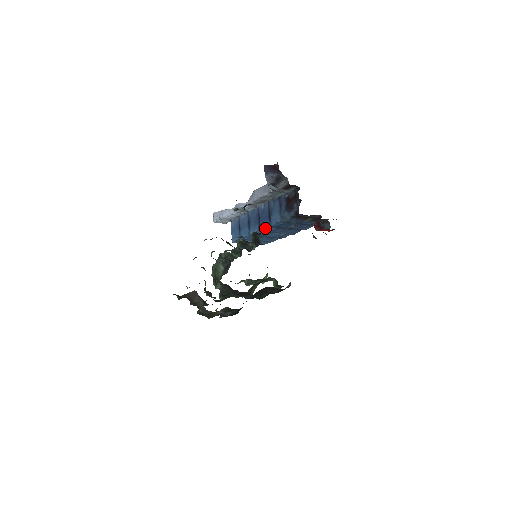
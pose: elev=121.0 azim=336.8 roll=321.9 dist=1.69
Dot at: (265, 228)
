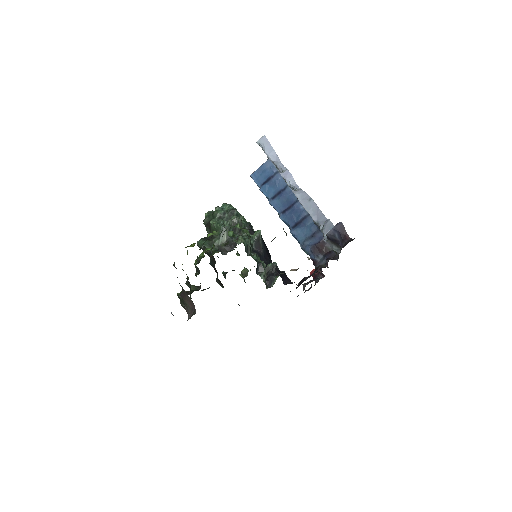
Dot at: (284, 221)
